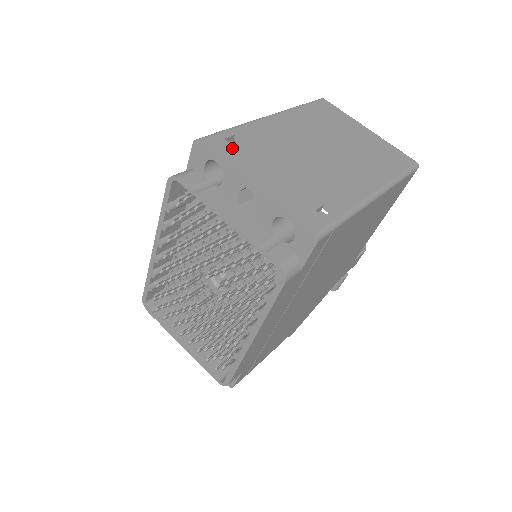
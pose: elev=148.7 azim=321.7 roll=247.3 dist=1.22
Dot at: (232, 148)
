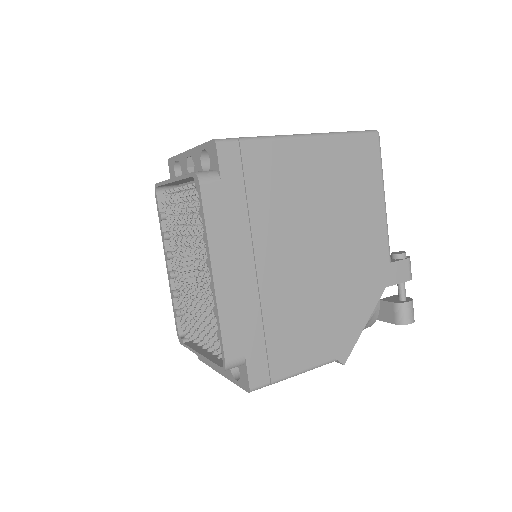
Dot at: occluded
